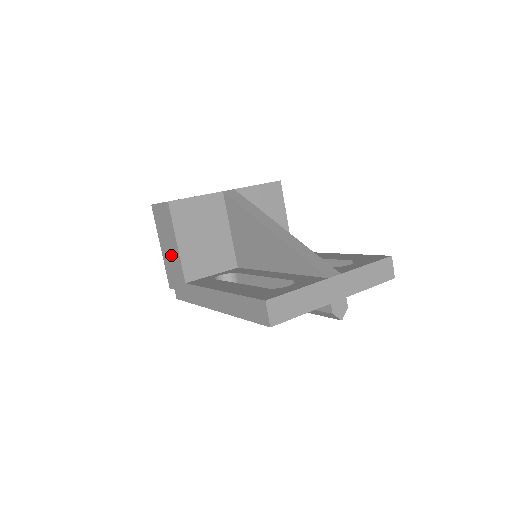
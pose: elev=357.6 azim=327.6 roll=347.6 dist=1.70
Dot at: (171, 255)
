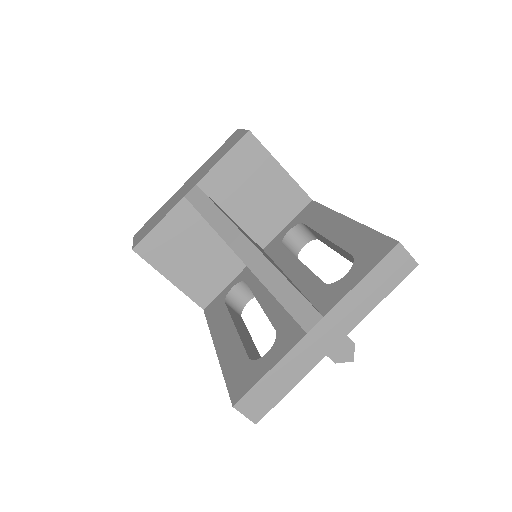
Dot at: occluded
